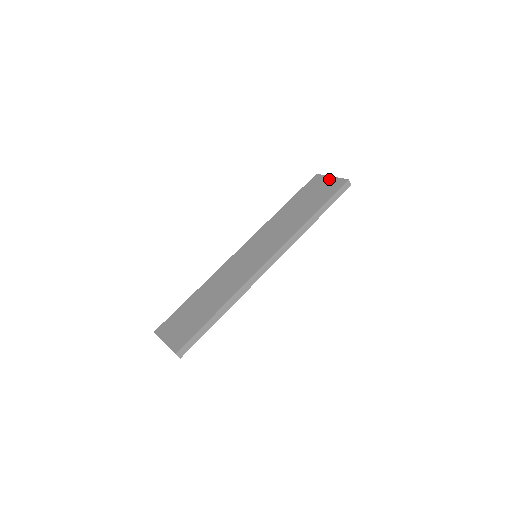
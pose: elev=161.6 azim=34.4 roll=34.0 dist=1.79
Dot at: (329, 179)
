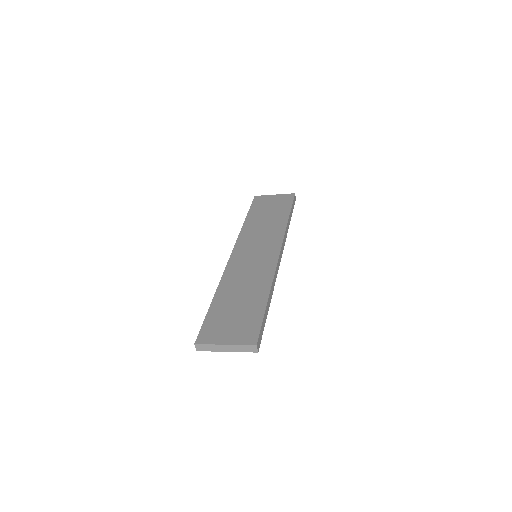
Dot at: (274, 196)
